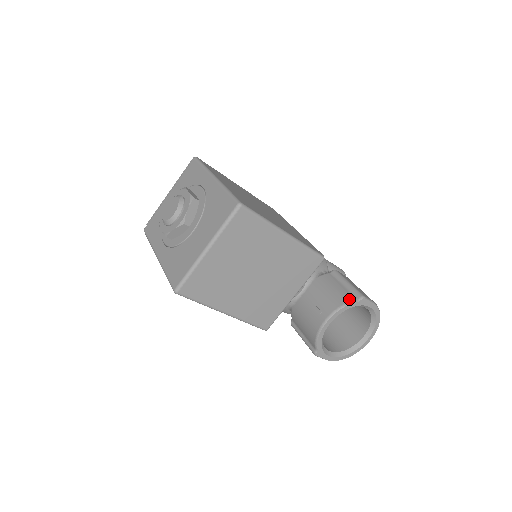
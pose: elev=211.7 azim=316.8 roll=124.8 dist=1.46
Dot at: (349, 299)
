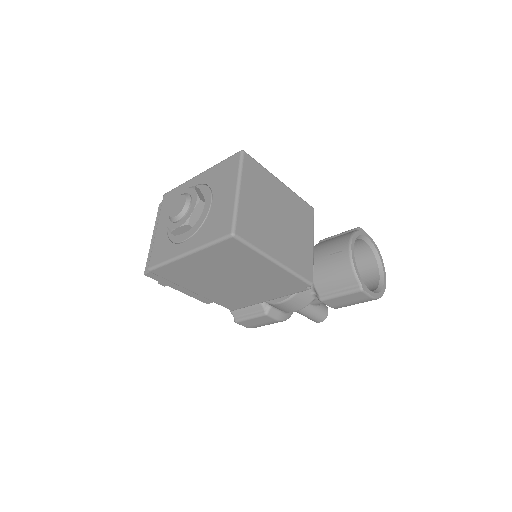
Dot at: (351, 232)
